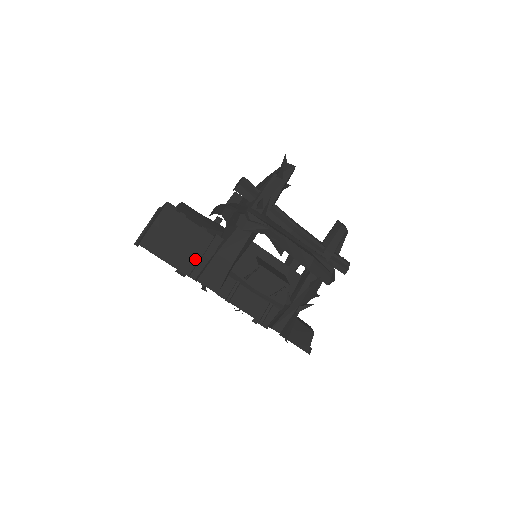
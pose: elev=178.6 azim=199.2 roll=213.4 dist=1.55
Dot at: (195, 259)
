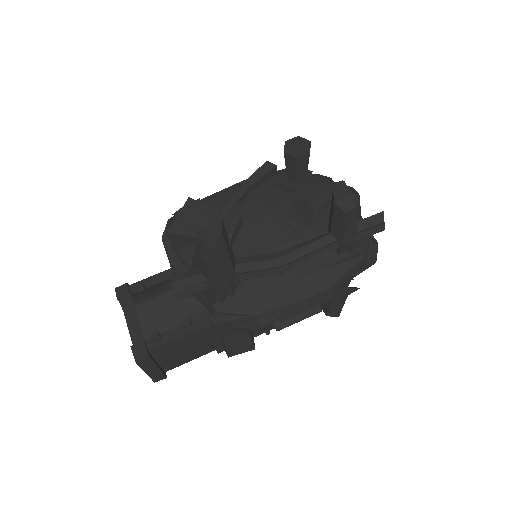
Dot at: (208, 343)
